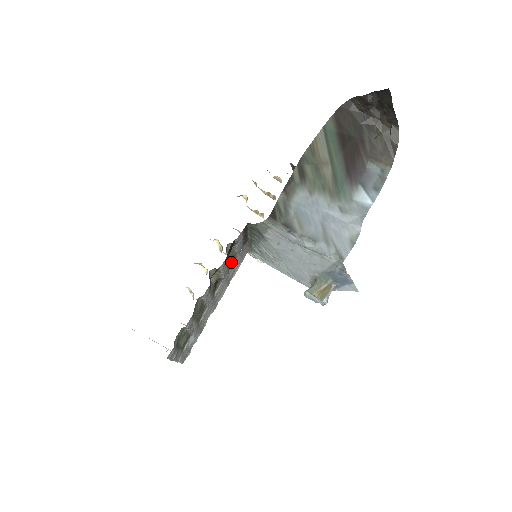
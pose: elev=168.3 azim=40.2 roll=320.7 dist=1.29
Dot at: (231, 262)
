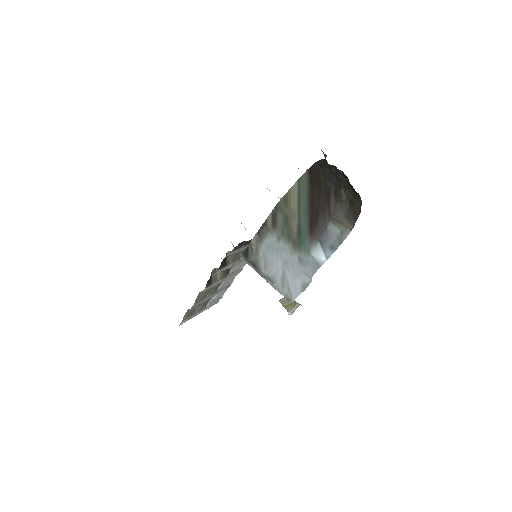
Dot at: (239, 255)
